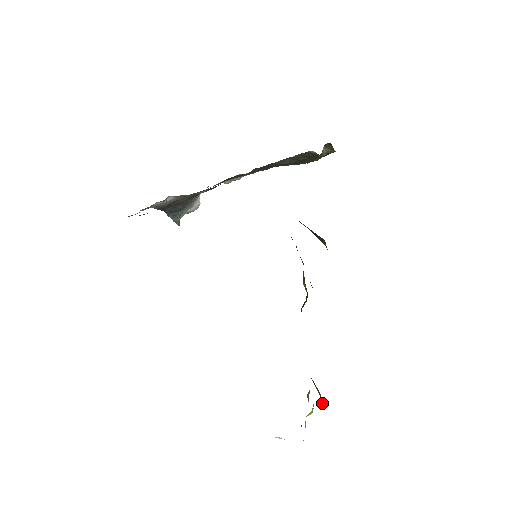
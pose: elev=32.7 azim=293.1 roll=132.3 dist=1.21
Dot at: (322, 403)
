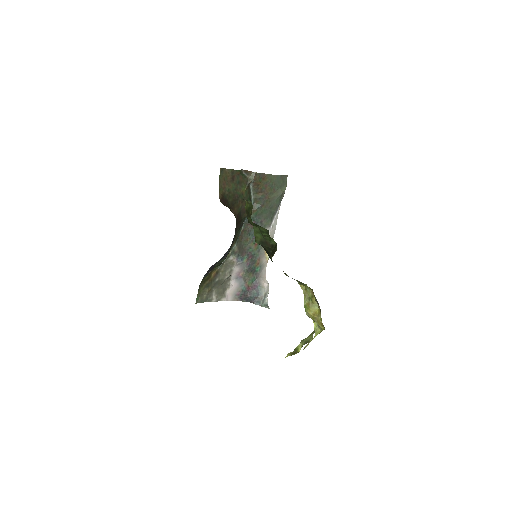
Dot at: (305, 286)
